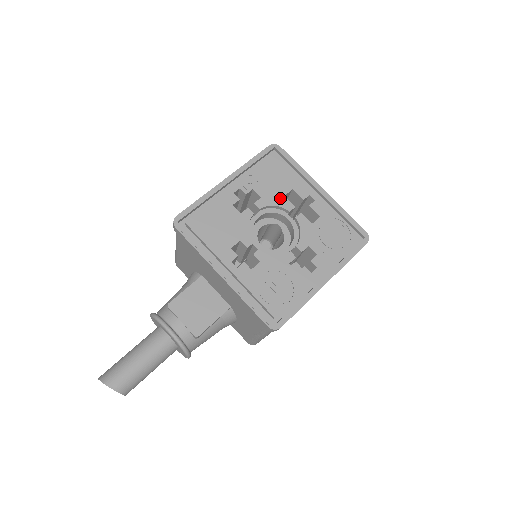
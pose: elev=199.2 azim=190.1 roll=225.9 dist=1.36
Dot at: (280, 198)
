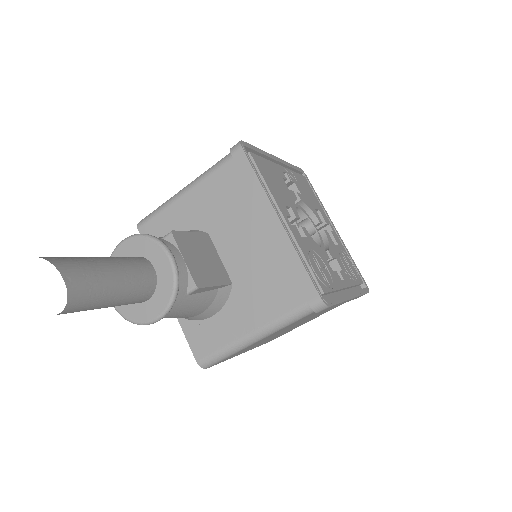
Dot at: (313, 207)
